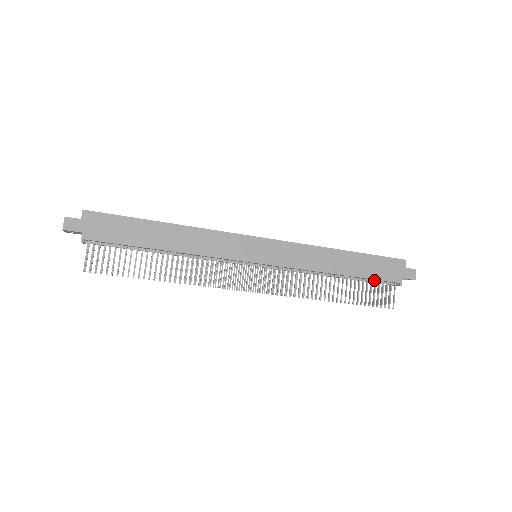
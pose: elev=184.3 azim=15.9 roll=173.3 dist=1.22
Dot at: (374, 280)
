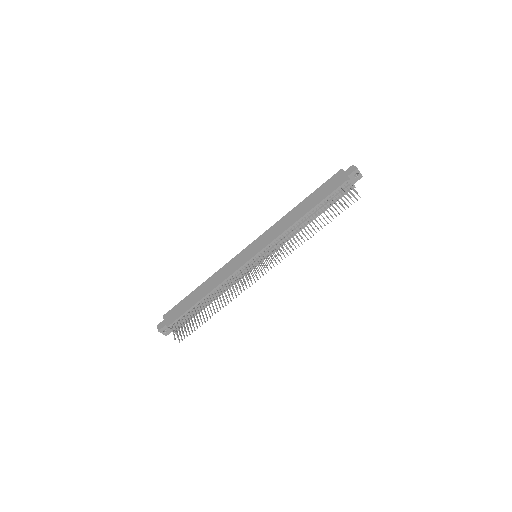
Dot at: (334, 196)
